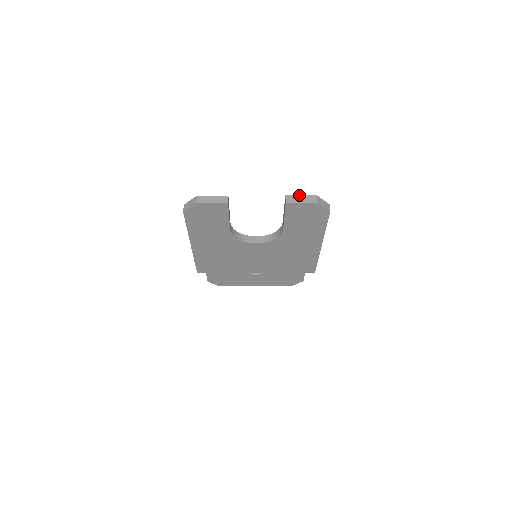
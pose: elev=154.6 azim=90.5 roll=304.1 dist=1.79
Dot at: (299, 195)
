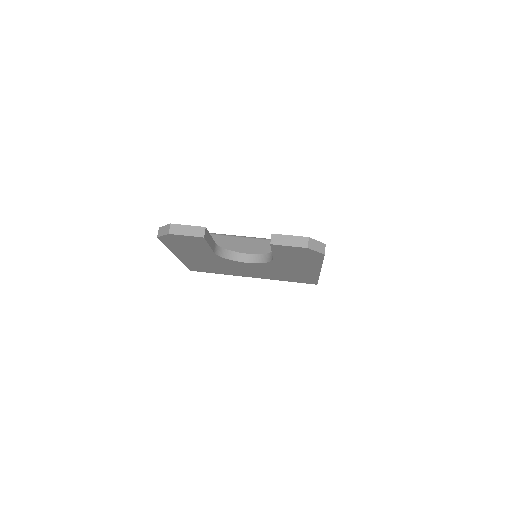
Dot at: (288, 235)
